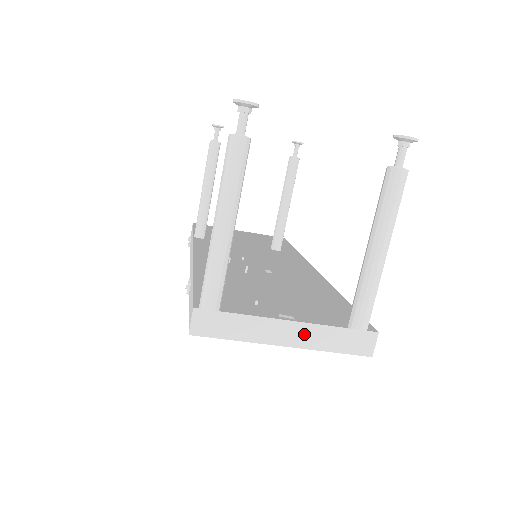
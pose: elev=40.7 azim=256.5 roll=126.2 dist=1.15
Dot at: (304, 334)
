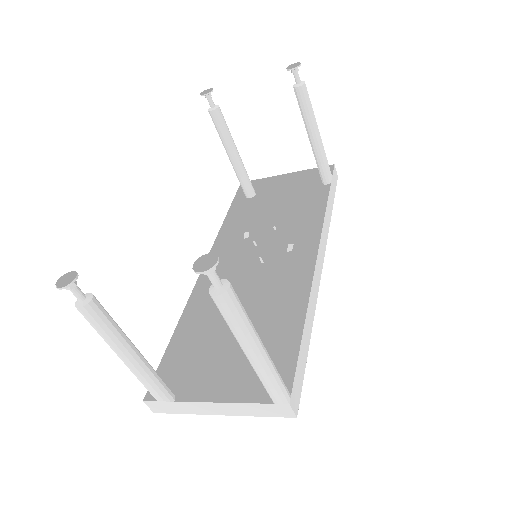
Dot at: (228, 408)
